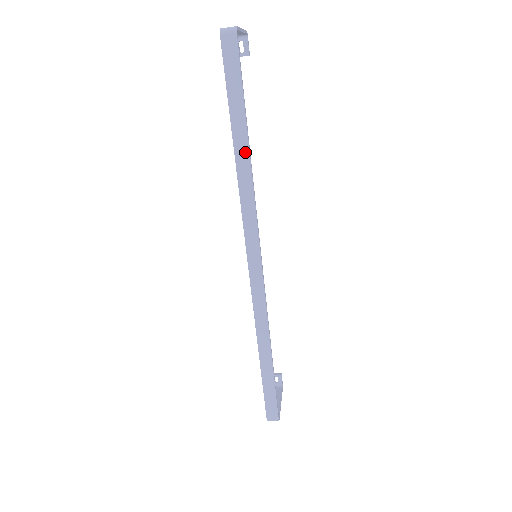
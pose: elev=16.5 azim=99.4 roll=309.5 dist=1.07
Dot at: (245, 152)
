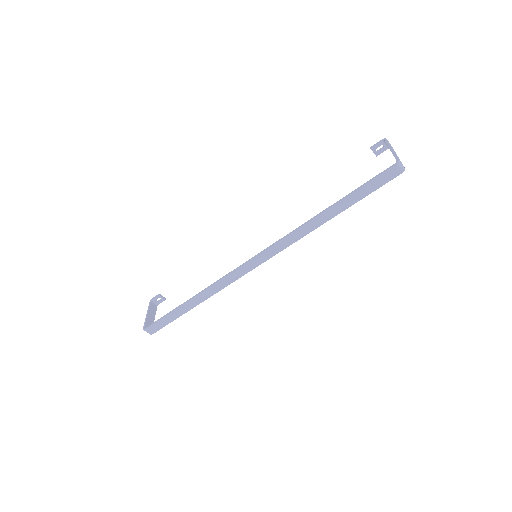
Dot at: (327, 218)
